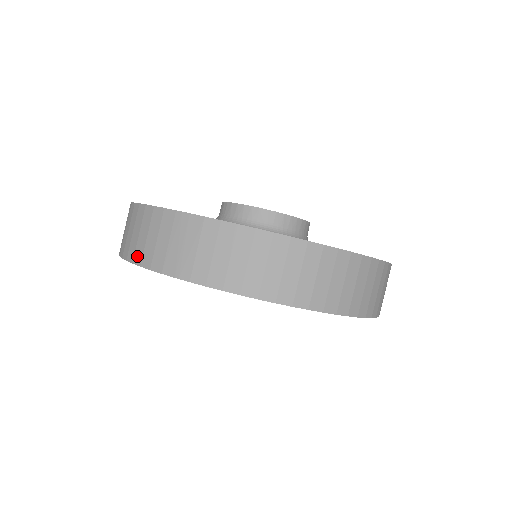
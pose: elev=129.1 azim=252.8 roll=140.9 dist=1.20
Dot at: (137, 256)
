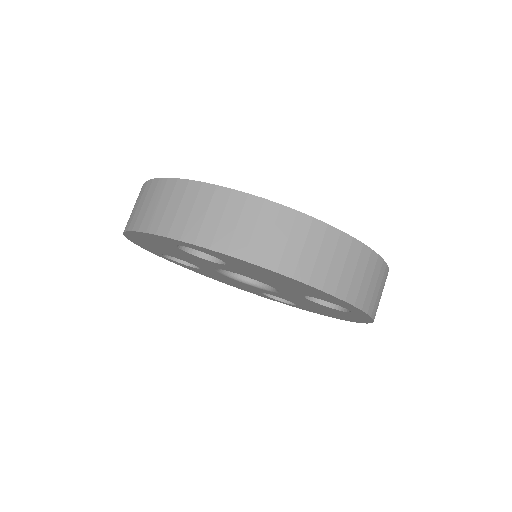
Dot at: (128, 224)
